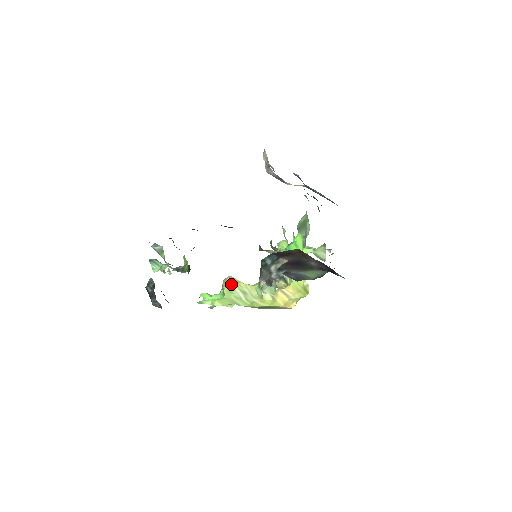
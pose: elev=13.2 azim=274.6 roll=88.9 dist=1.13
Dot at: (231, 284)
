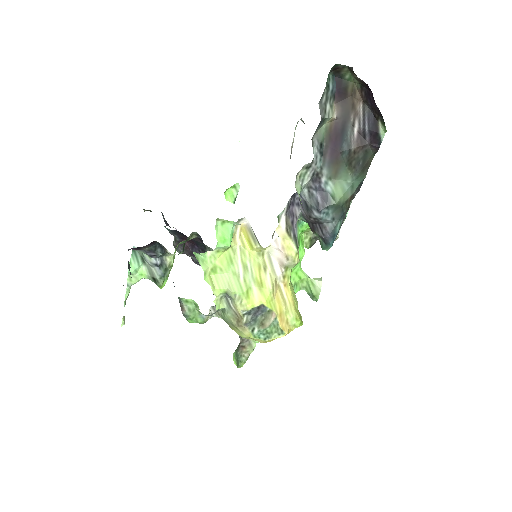
Dot at: (235, 248)
